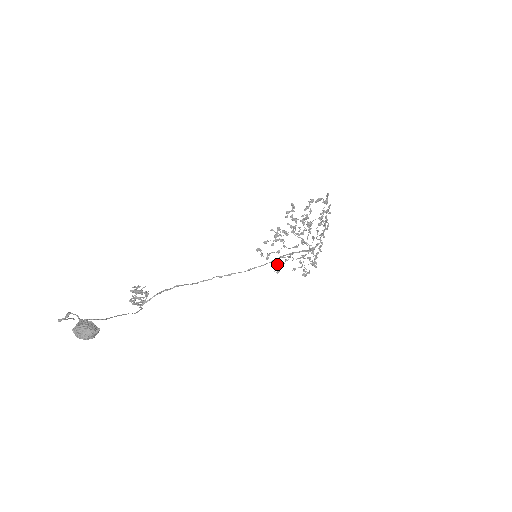
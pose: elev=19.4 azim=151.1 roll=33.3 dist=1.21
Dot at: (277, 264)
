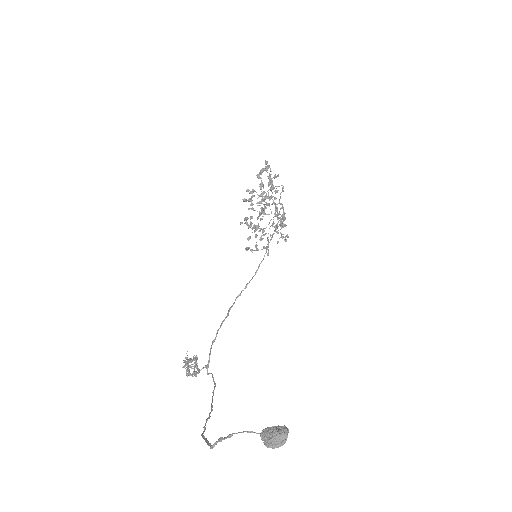
Dot at: occluded
